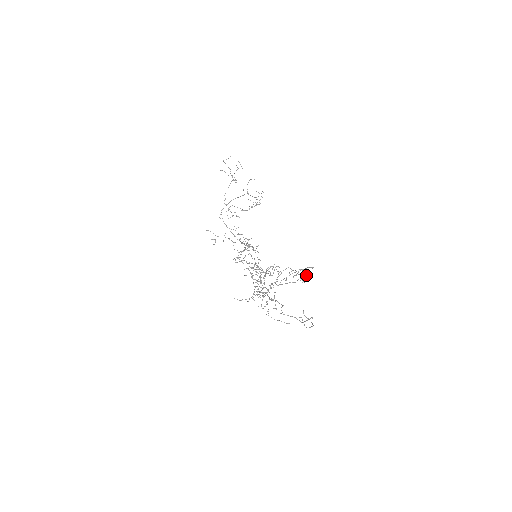
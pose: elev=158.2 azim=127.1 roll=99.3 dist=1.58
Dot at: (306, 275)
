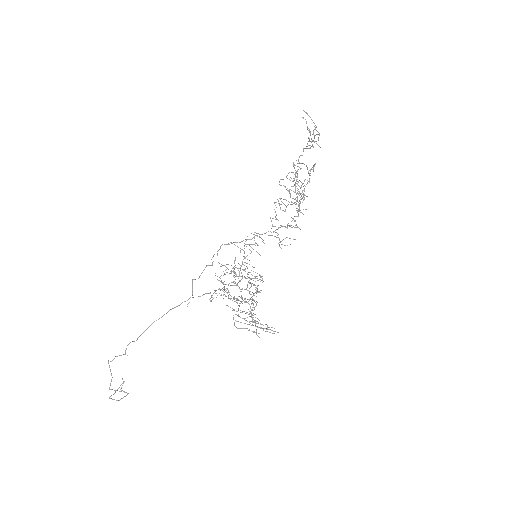
Dot at: occluded
